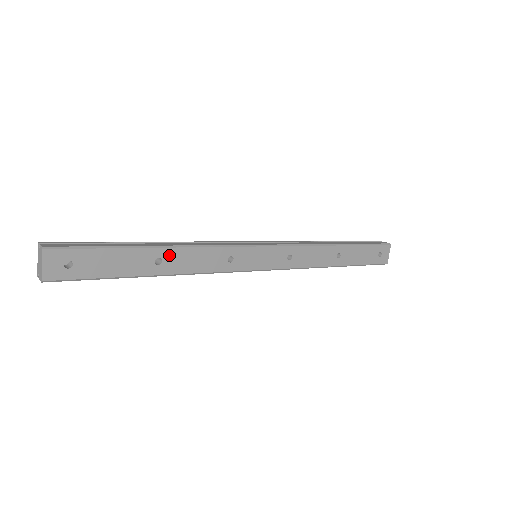
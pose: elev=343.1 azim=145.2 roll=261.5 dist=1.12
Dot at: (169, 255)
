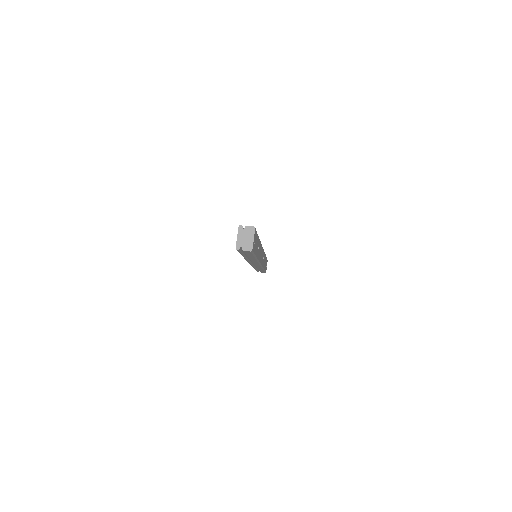
Dot at: (259, 245)
